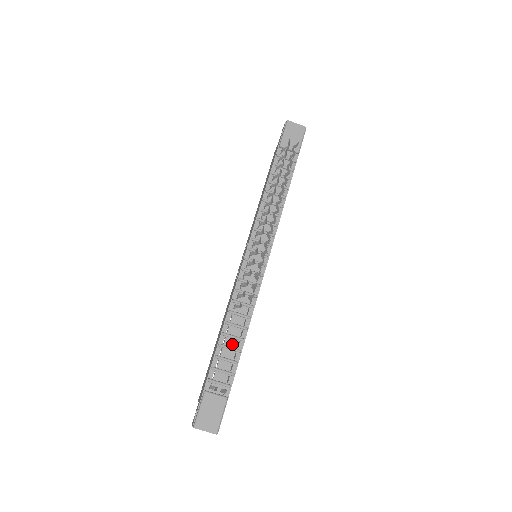
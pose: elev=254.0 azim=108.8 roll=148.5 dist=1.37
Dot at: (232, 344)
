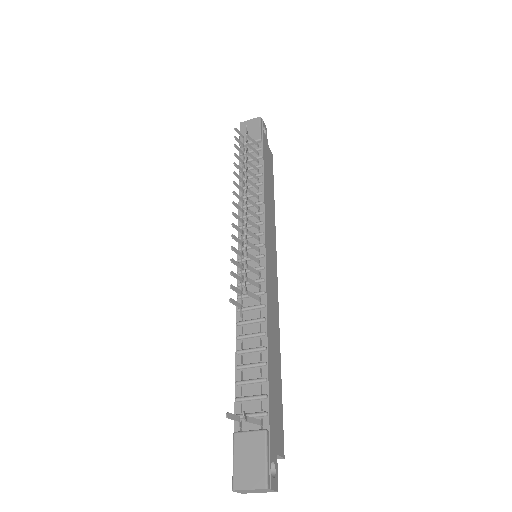
Dot at: (253, 360)
